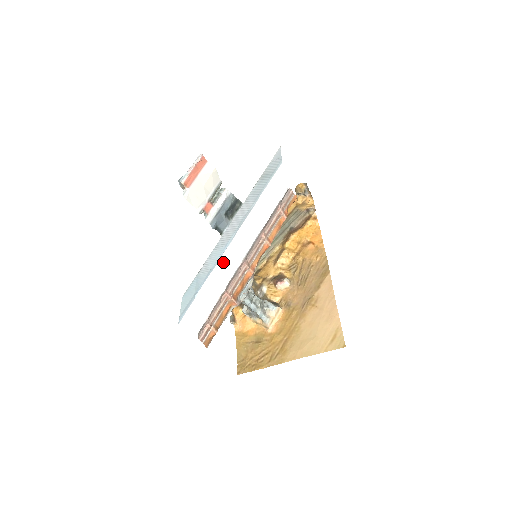
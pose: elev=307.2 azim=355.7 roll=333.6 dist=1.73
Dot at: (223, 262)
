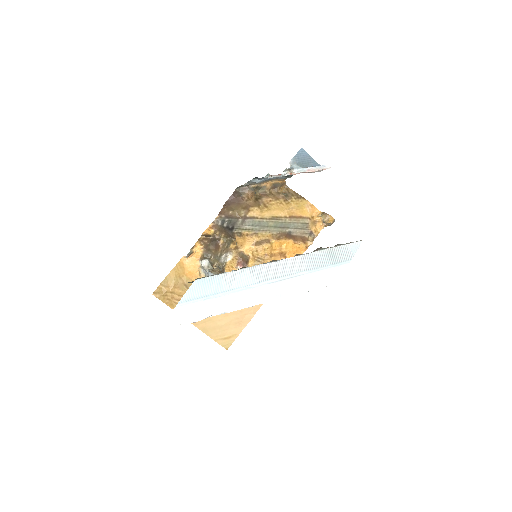
Dot at: (245, 294)
